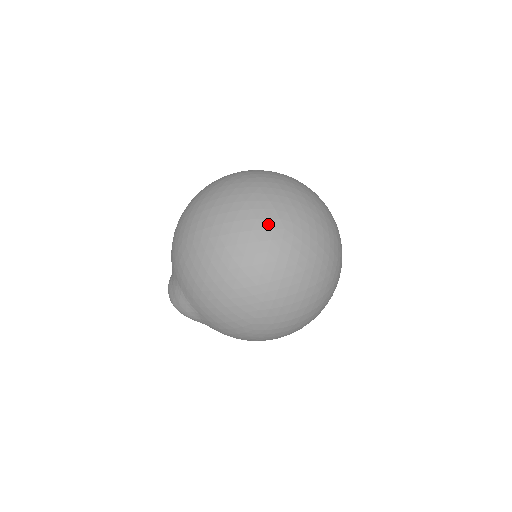
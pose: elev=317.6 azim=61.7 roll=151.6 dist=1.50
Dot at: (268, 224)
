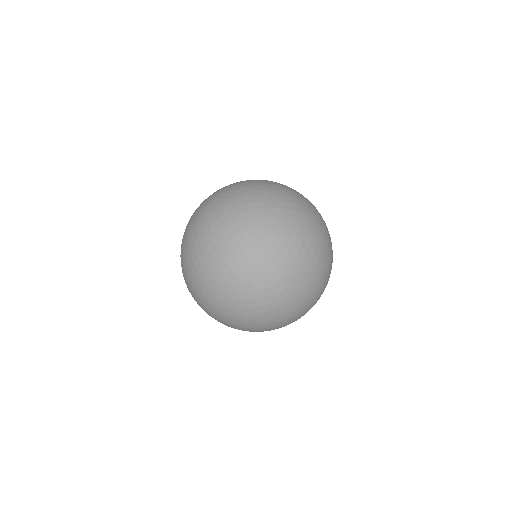
Dot at: (221, 209)
